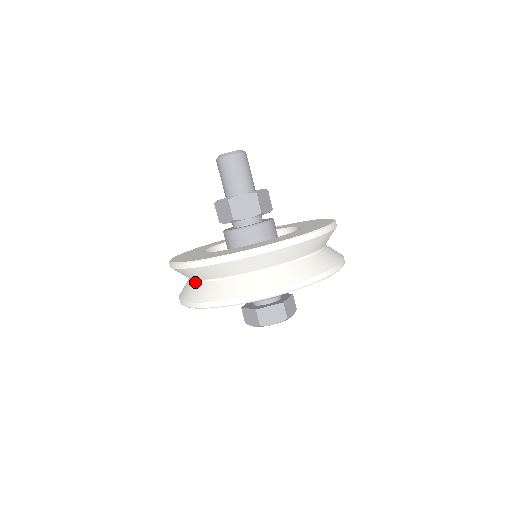
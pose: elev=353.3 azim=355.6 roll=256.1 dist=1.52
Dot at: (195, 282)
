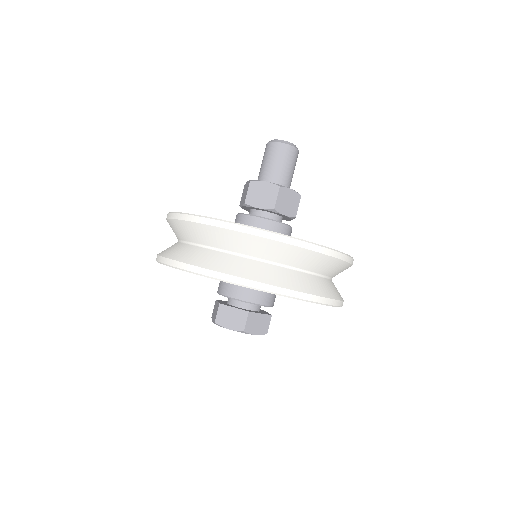
Dot at: occluded
